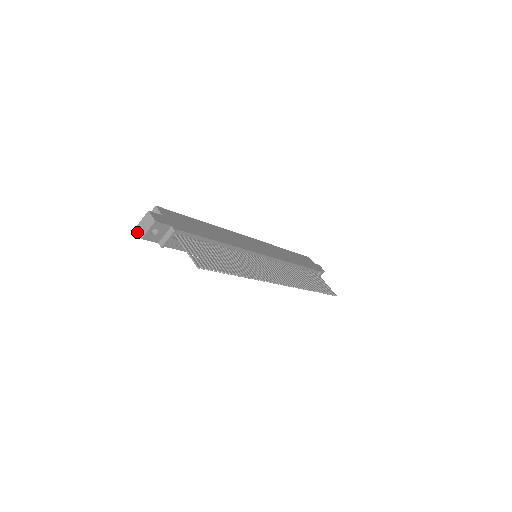
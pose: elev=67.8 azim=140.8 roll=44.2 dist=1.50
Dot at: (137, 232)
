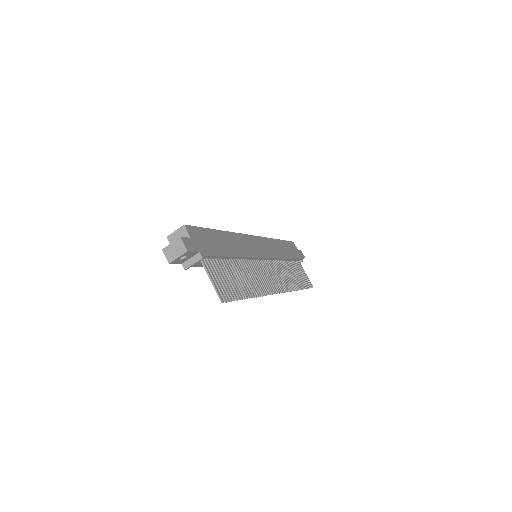
Dot at: (164, 254)
